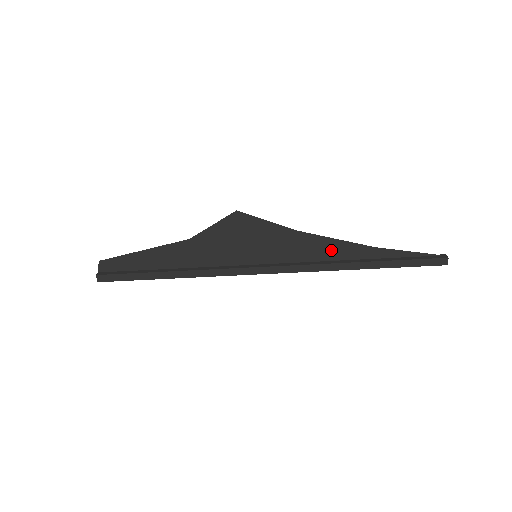
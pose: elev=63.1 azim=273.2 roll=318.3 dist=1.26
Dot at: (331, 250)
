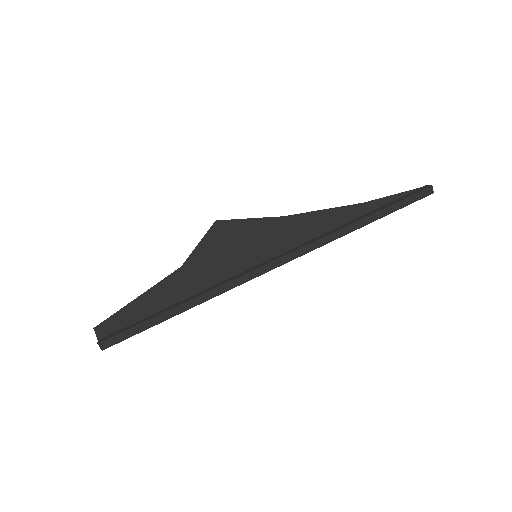
Dot at: (325, 221)
